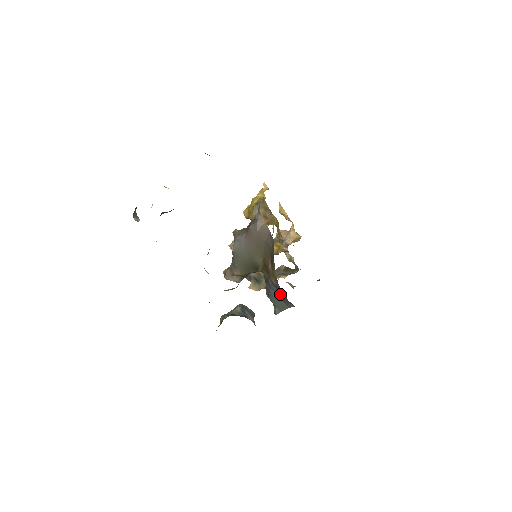
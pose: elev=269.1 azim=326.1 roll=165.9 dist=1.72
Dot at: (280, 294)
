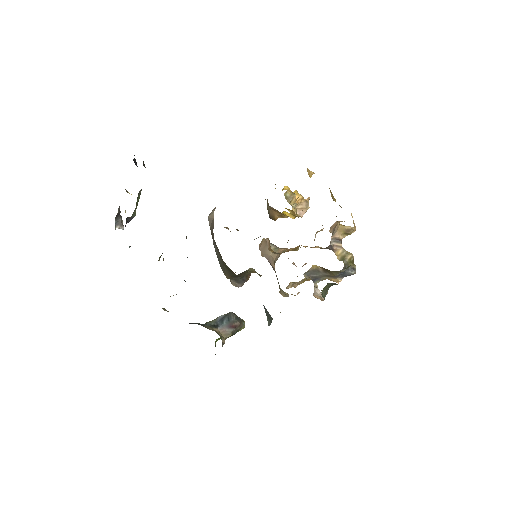
Dot at: occluded
